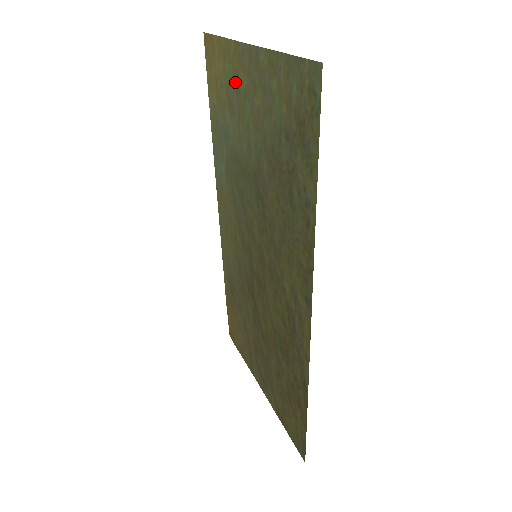
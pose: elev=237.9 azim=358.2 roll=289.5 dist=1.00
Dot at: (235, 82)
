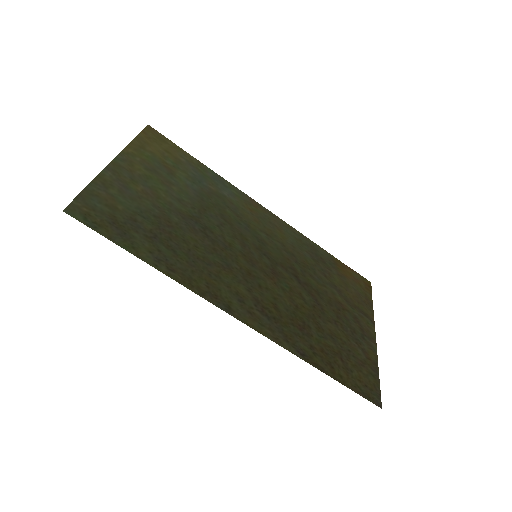
Dot at: (149, 165)
